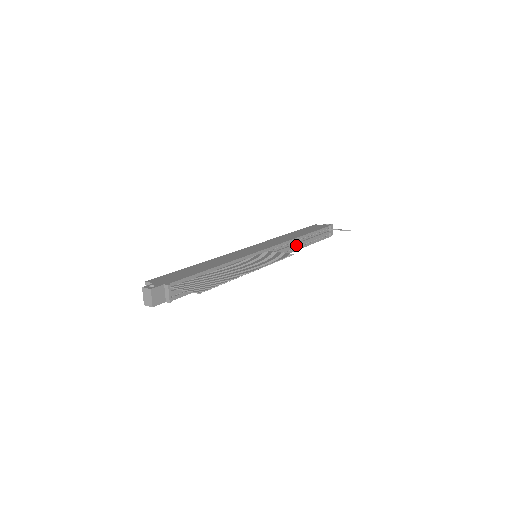
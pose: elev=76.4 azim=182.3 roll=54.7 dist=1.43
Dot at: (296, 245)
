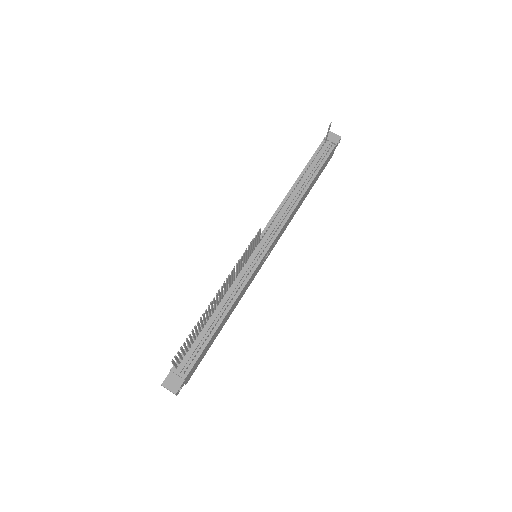
Dot at: (291, 201)
